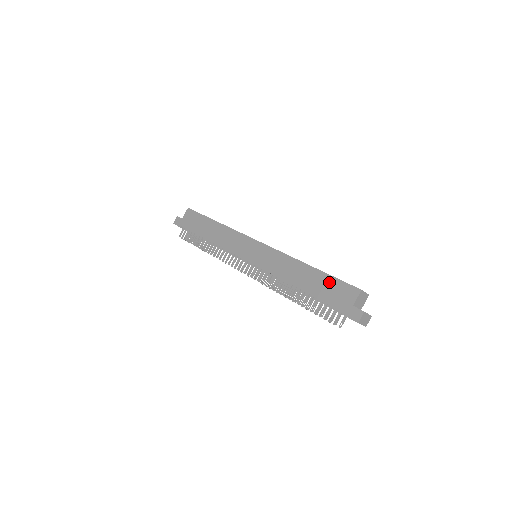
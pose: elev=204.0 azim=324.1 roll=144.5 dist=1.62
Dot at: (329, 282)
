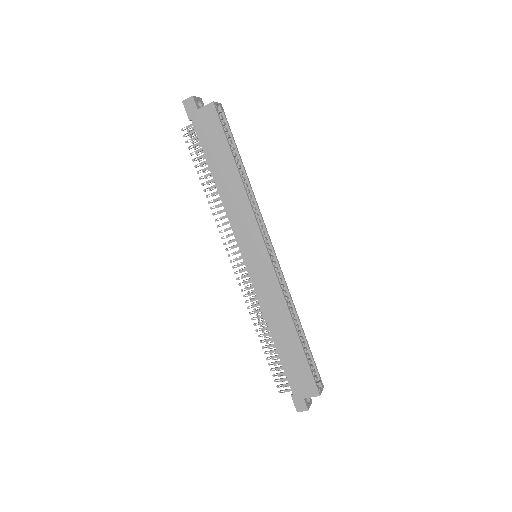
Dot at: (301, 364)
